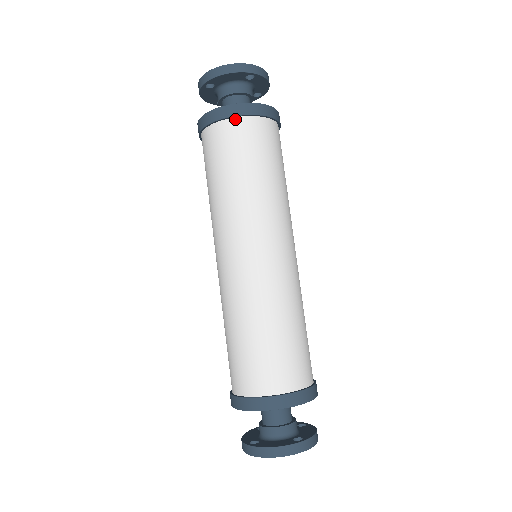
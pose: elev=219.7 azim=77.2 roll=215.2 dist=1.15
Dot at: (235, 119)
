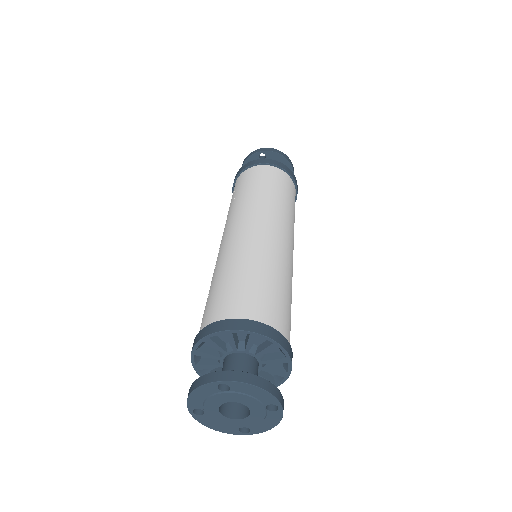
Dot at: (284, 172)
